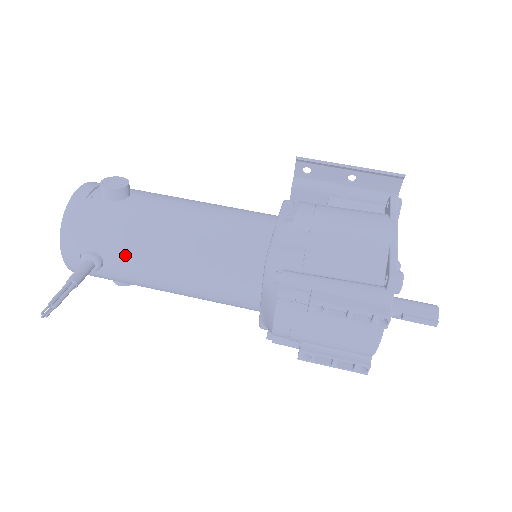
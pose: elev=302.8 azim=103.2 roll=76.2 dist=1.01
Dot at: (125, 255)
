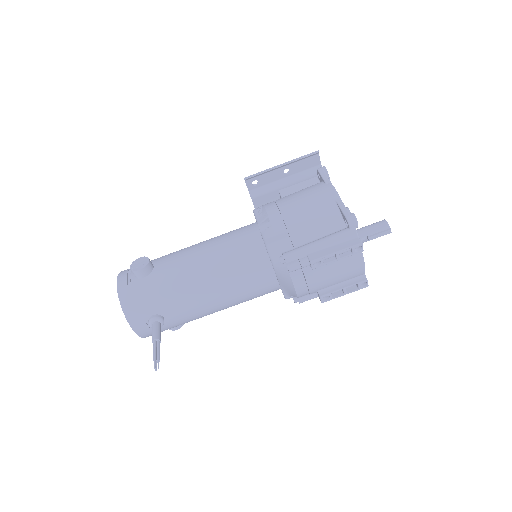
Dot at: (176, 305)
